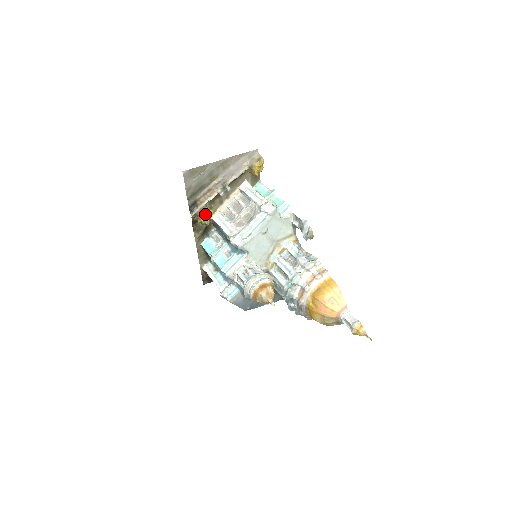
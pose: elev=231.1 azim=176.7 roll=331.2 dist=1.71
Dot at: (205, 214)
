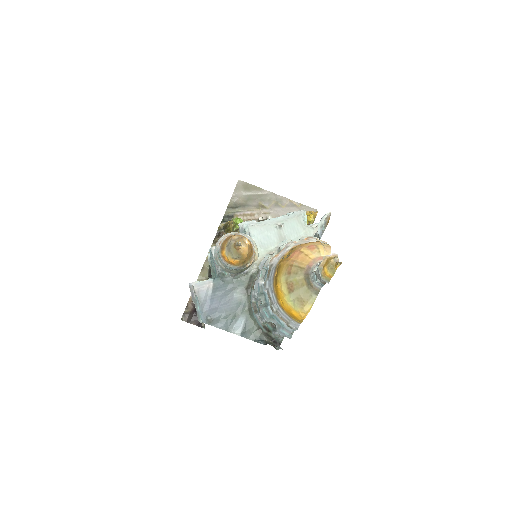
Dot at: (233, 219)
